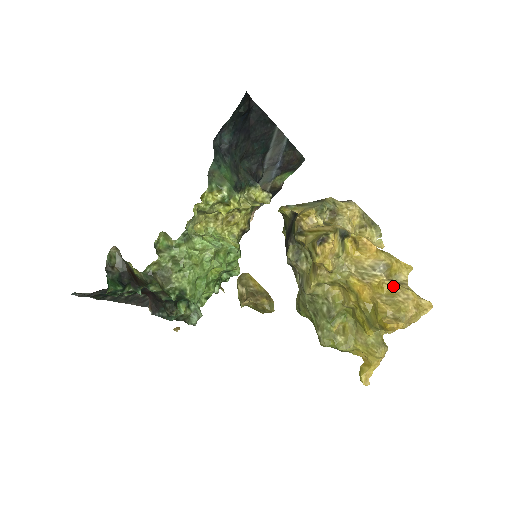
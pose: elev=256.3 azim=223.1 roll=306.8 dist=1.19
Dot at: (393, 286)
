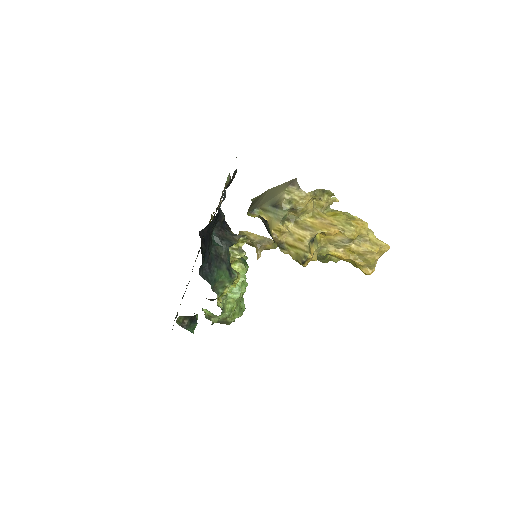
Dot at: (361, 251)
